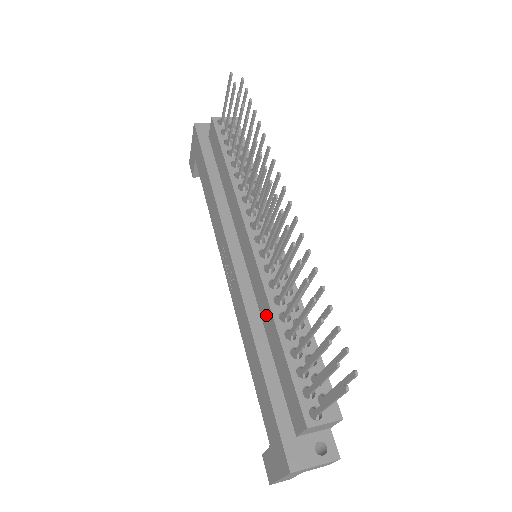
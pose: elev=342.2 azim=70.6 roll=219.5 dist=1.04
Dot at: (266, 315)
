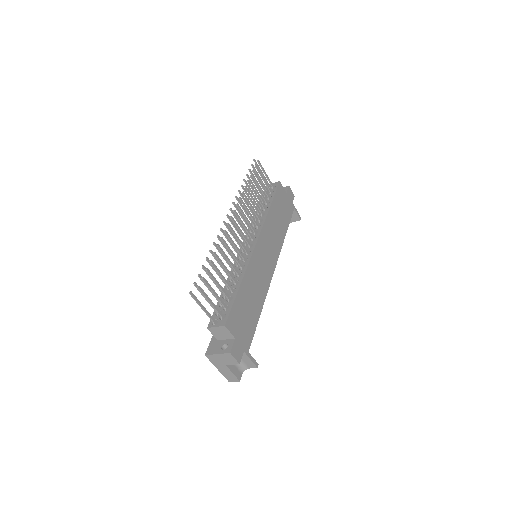
Dot at: occluded
